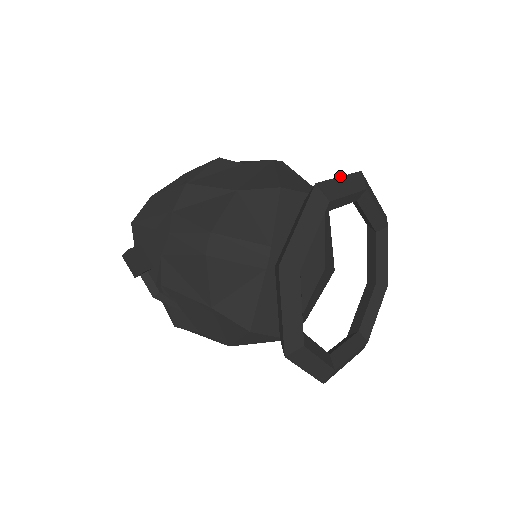
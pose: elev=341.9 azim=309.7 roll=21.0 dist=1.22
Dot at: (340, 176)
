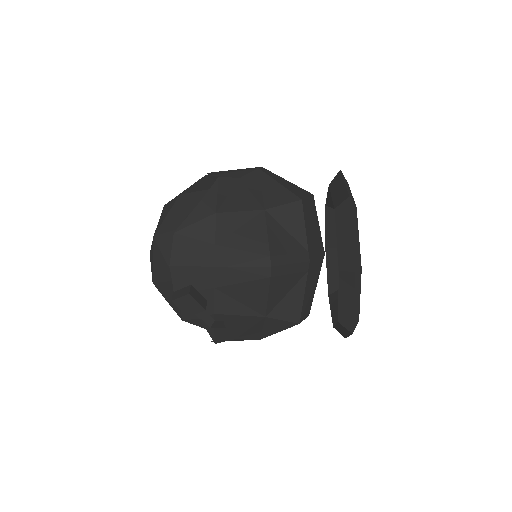
Dot at: (344, 181)
